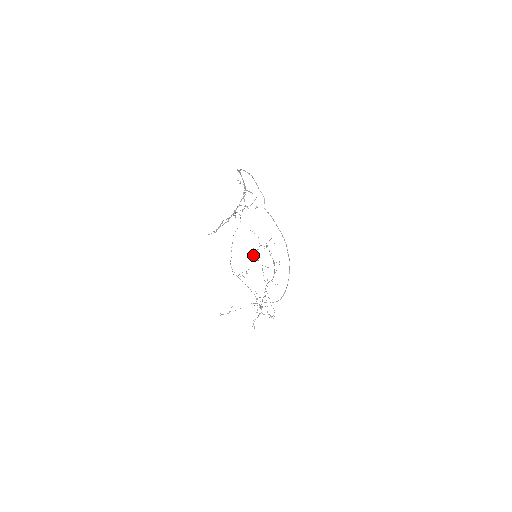
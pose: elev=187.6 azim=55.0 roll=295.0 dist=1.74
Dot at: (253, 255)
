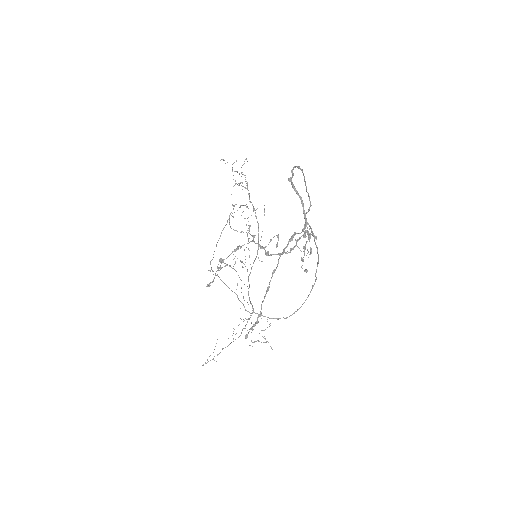
Dot at: (230, 213)
